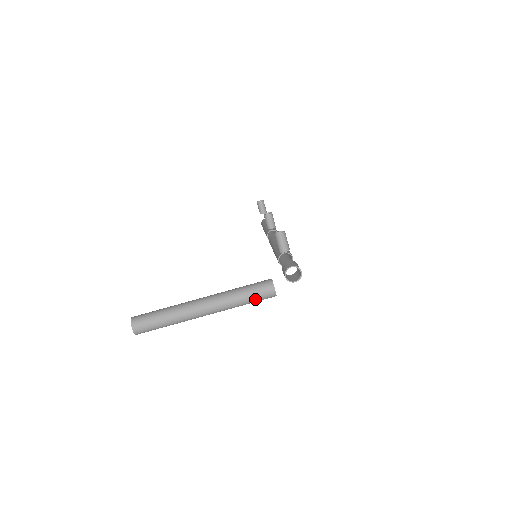
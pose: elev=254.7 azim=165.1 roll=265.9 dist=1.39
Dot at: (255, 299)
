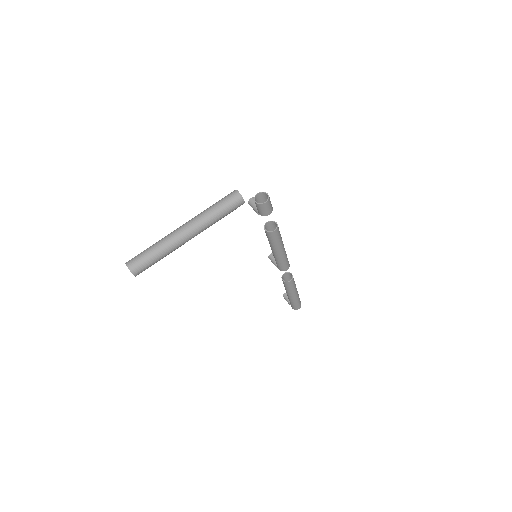
Dot at: (224, 205)
